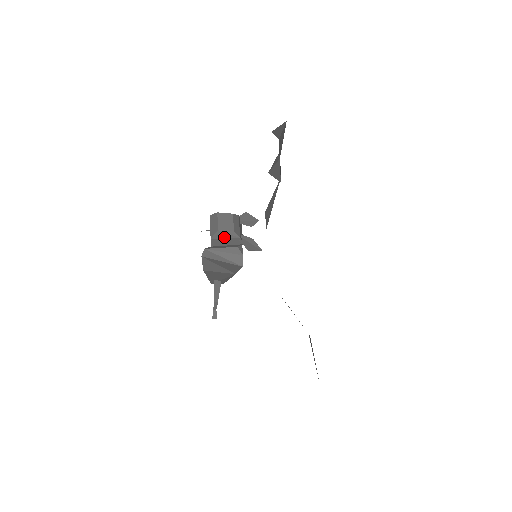
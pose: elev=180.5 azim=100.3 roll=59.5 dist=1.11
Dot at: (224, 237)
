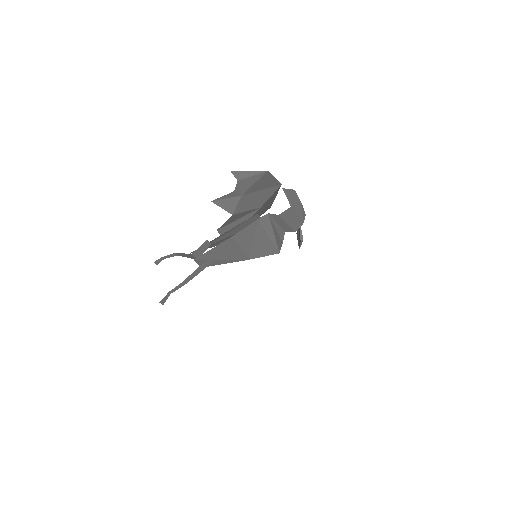
Dot at: (297, 214)
